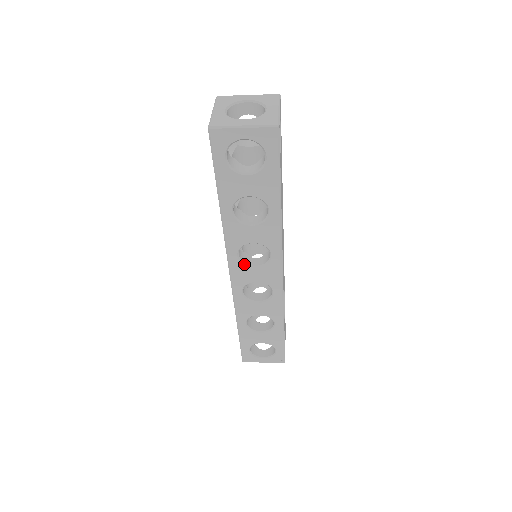
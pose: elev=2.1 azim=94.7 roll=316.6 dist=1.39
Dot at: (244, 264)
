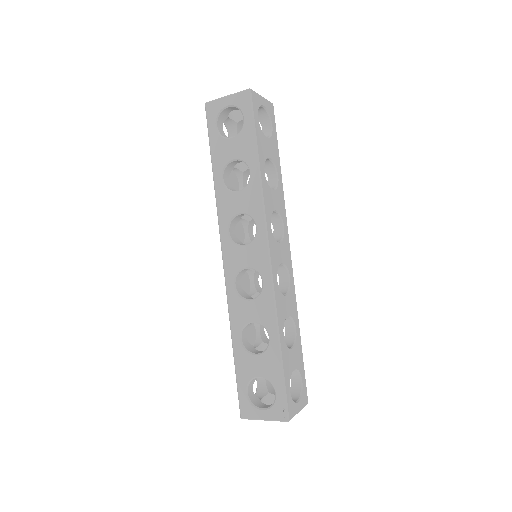
Dot at: (234, 243)
